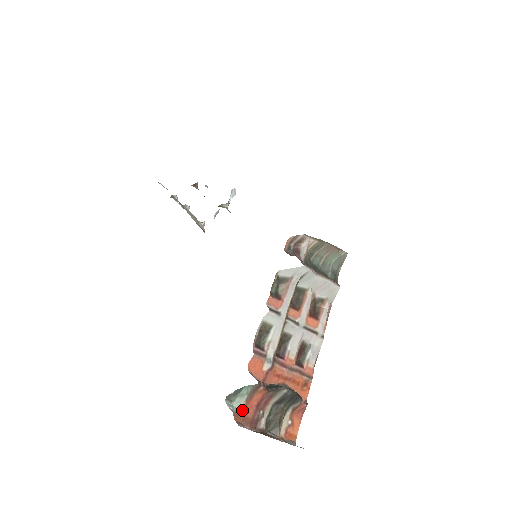
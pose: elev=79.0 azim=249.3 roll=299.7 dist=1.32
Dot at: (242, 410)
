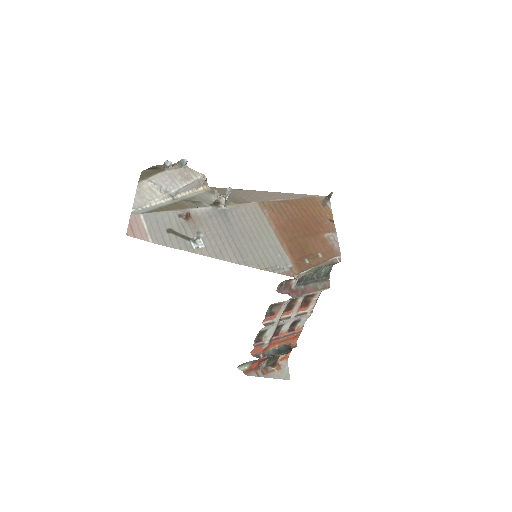
Dot at: (249, 368)
